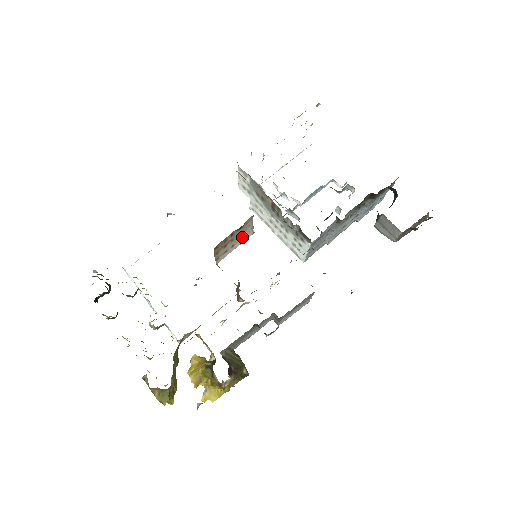
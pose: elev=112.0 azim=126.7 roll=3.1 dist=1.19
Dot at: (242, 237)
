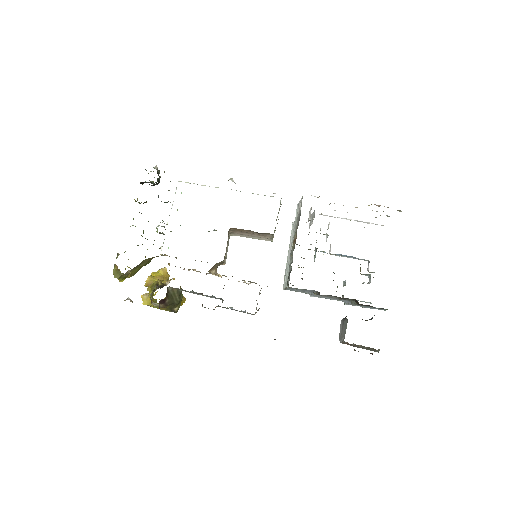
Dot at: (261, 237)
